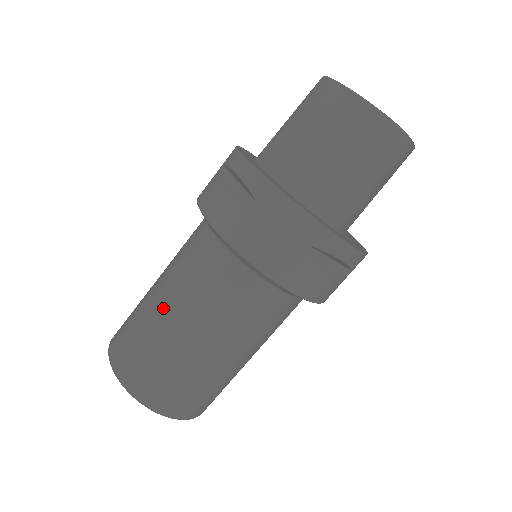
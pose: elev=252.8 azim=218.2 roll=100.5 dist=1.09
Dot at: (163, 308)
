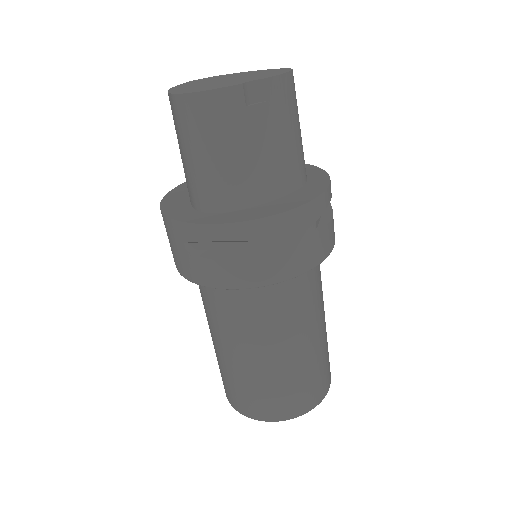
Dot at: occluded
